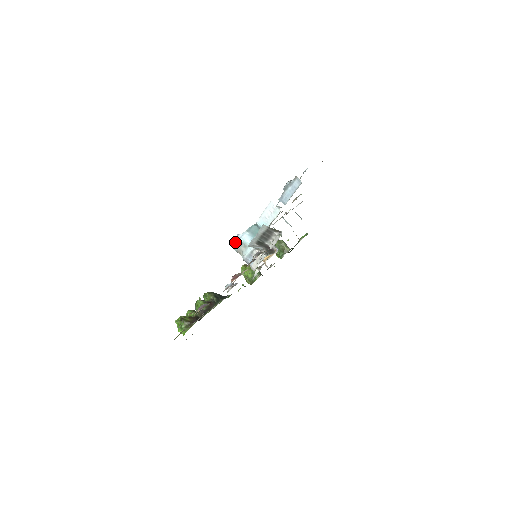
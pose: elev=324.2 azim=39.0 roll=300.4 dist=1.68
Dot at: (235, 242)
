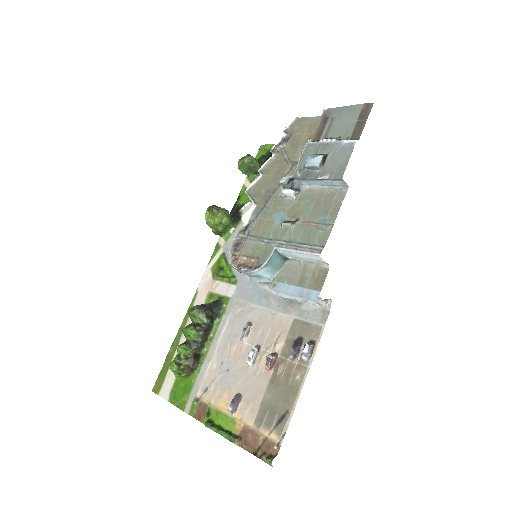
Dot at: (243, 273)
